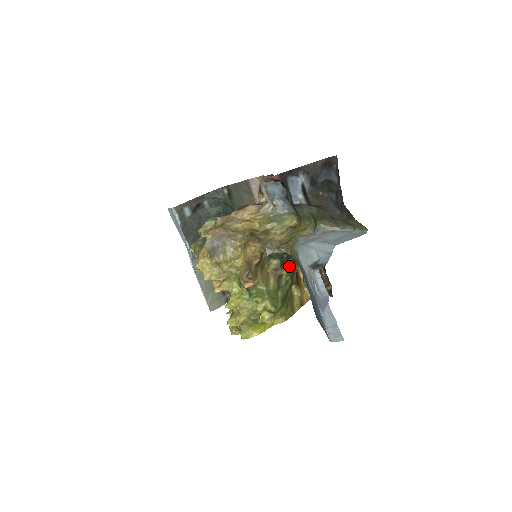
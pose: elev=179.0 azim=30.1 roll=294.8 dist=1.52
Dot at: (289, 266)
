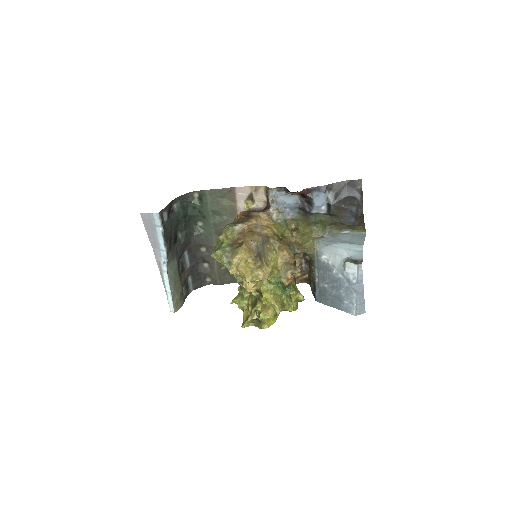
Dot at: occluded
